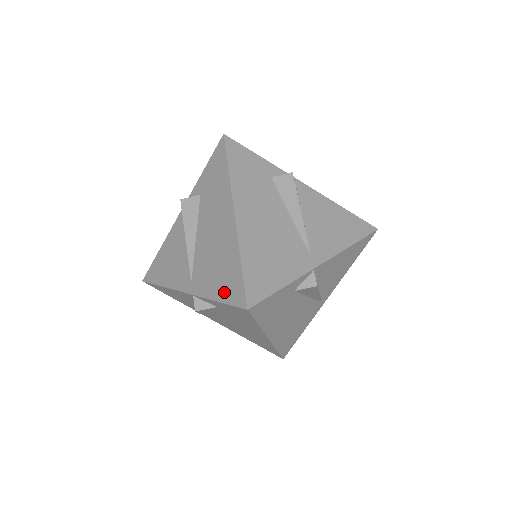
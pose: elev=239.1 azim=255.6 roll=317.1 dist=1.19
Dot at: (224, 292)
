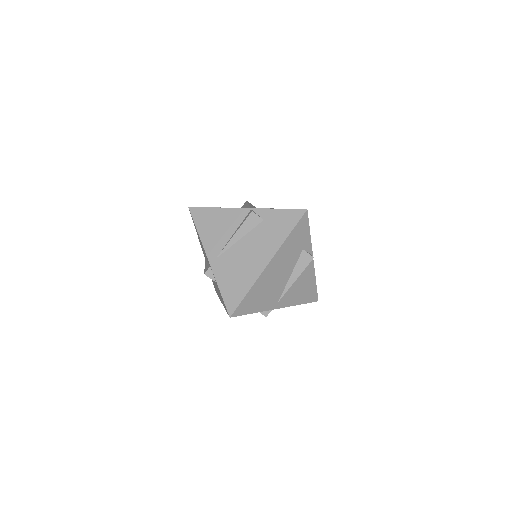
Dot at: (227, 292)
